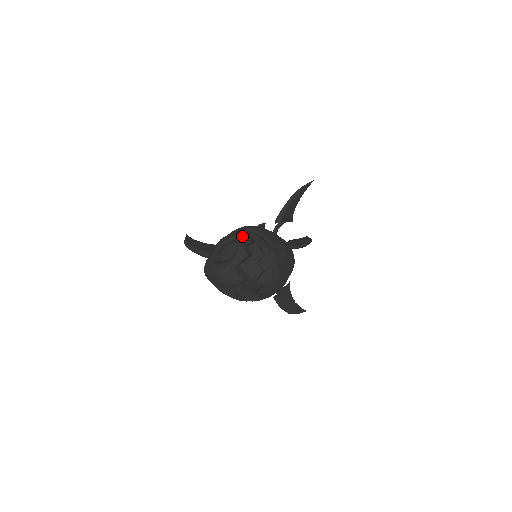
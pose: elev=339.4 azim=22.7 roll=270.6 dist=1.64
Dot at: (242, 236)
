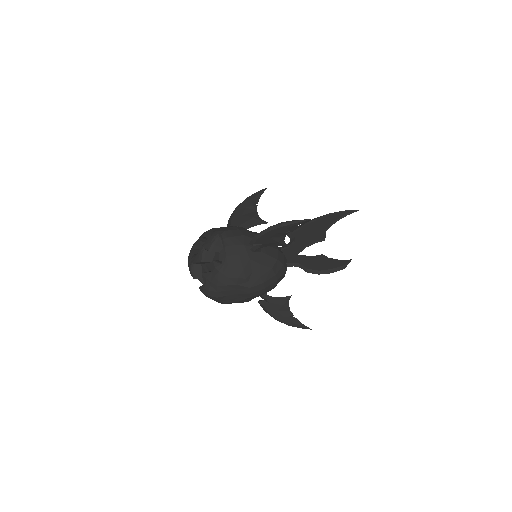
Dot at: (210, 240)
